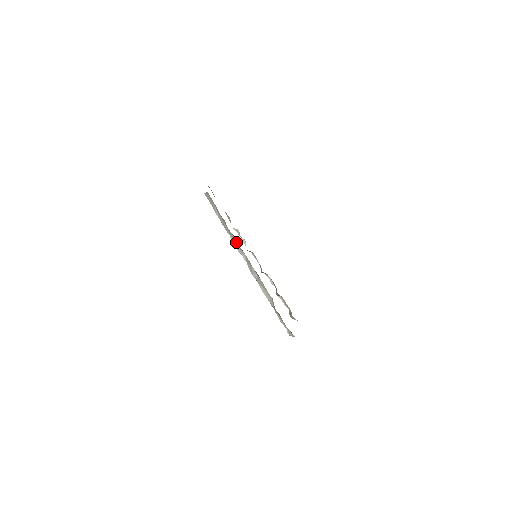
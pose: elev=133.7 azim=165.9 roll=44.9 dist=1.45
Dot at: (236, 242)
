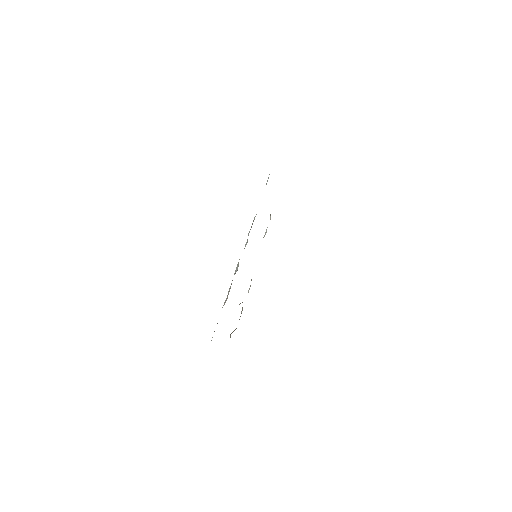
Dot at: occluded
